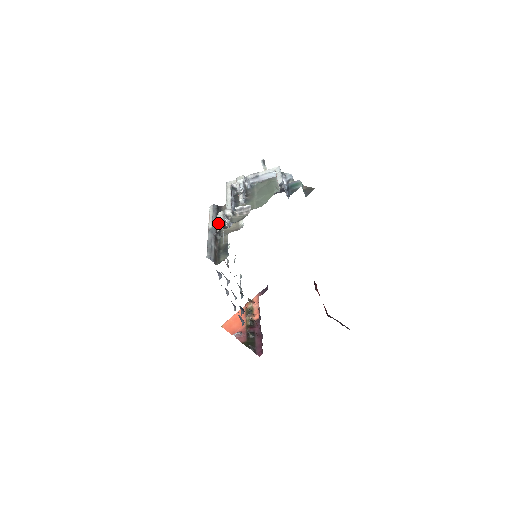
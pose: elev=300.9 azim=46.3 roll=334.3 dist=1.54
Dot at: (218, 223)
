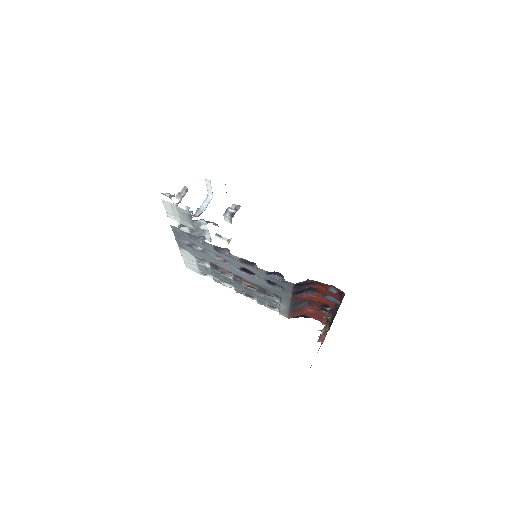
Dot at: occluded
